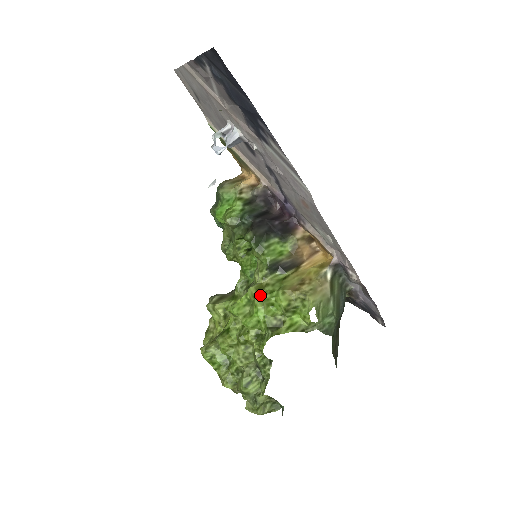
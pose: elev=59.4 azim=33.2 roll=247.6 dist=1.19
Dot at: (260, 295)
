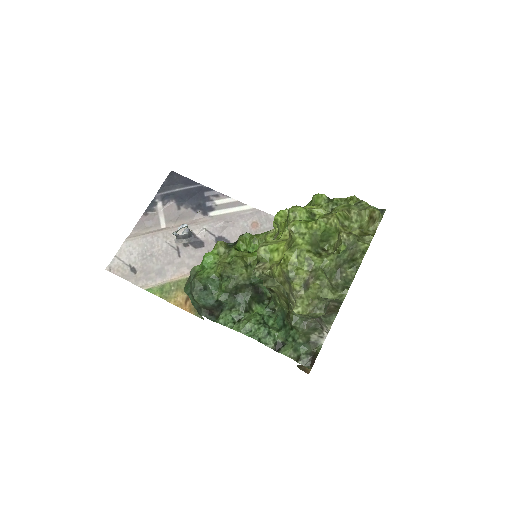
Dot at: occluded
